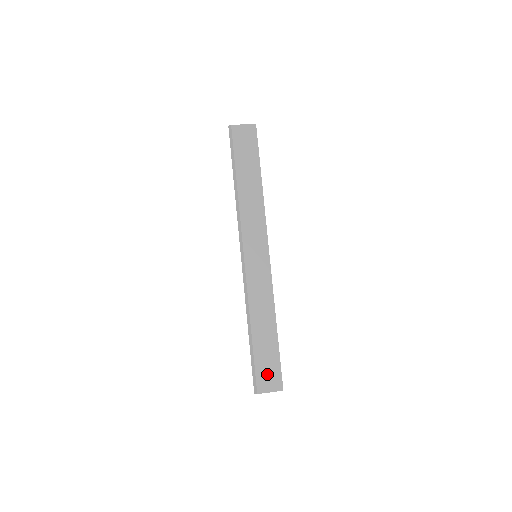
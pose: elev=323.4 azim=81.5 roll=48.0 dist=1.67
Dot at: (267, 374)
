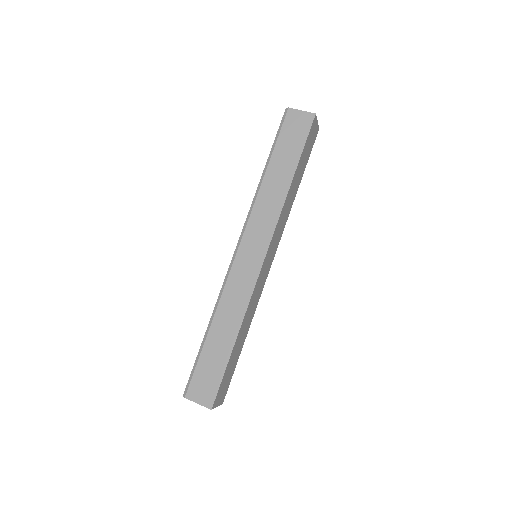
Dot at: (204, 383)
